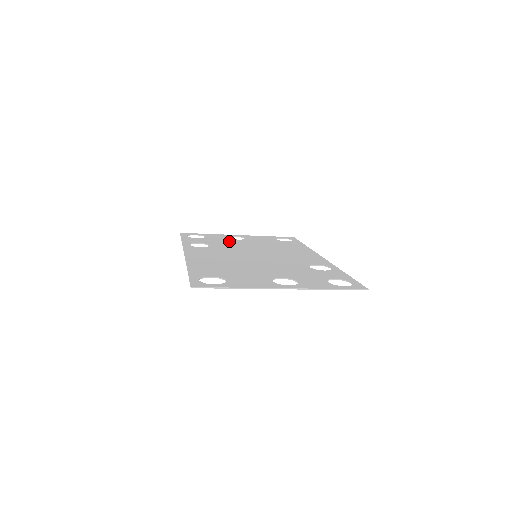
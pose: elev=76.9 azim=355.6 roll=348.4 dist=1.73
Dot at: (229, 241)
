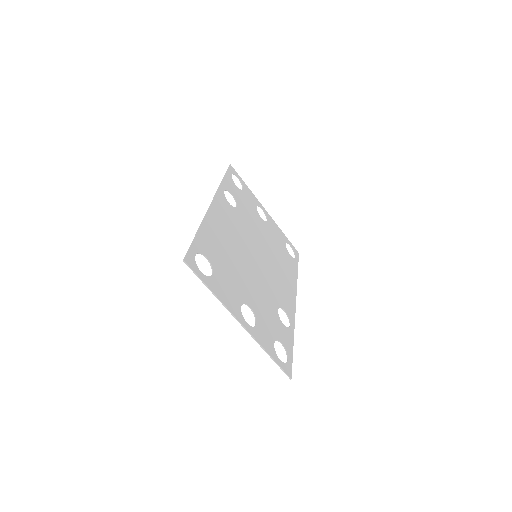
Dot at: (254, 214)
